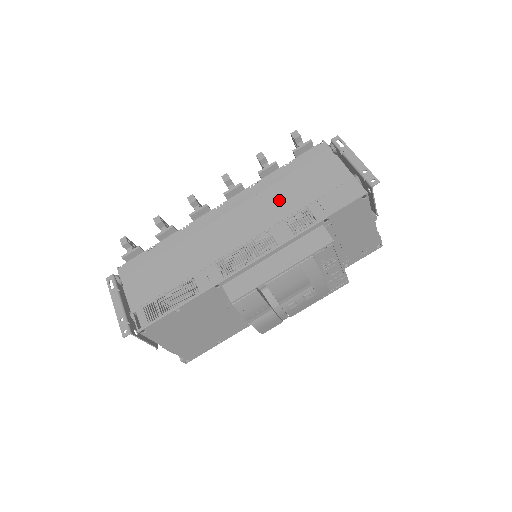
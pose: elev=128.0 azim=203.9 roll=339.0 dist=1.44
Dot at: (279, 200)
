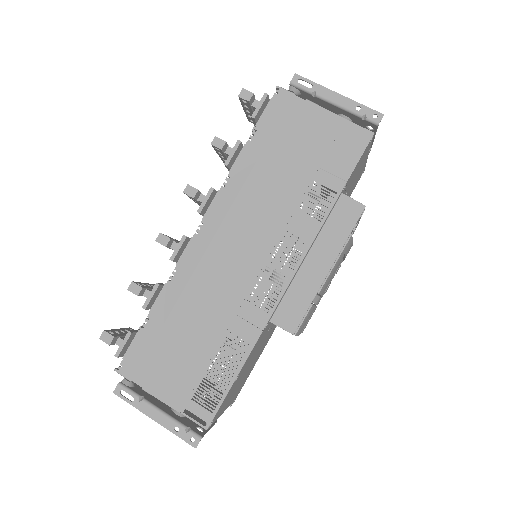
Dot at: (273, 187)
